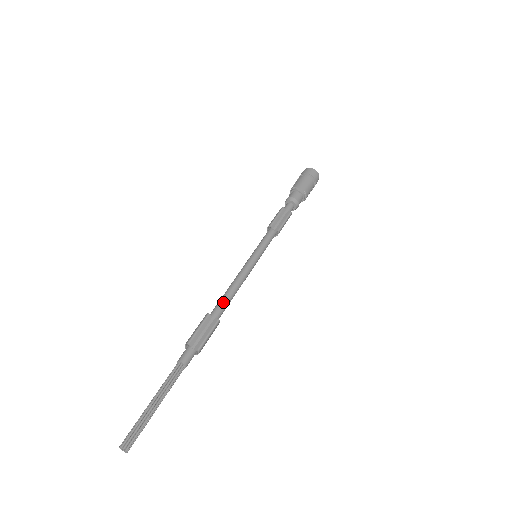
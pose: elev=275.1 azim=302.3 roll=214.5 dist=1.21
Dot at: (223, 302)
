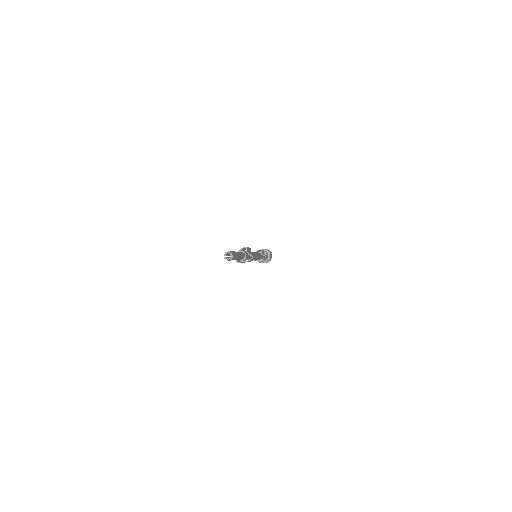
Dot at: (253, 253)
